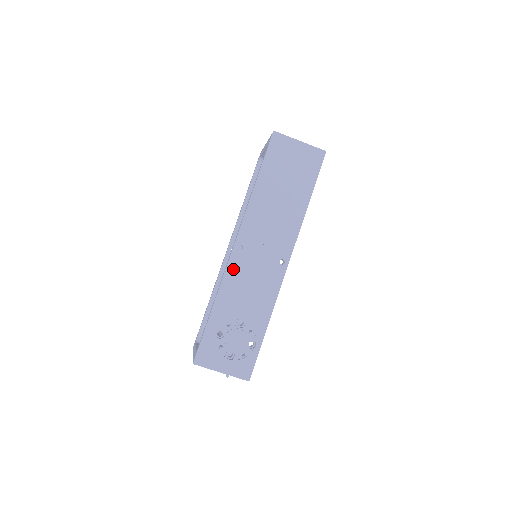
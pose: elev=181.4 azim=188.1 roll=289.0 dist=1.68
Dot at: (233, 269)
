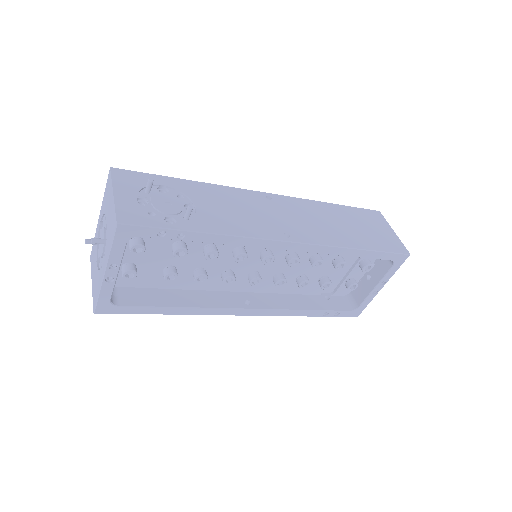
Dot at: (243, 193)
